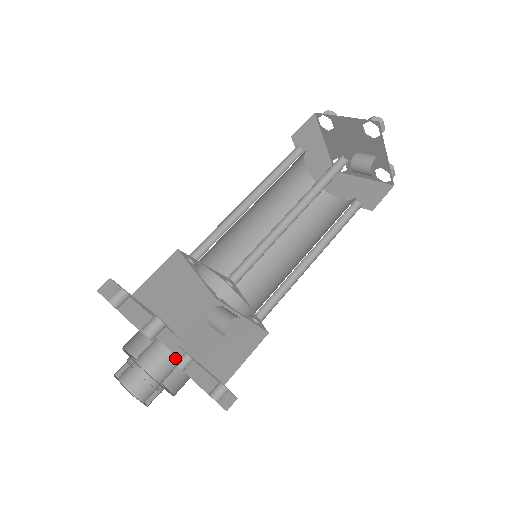
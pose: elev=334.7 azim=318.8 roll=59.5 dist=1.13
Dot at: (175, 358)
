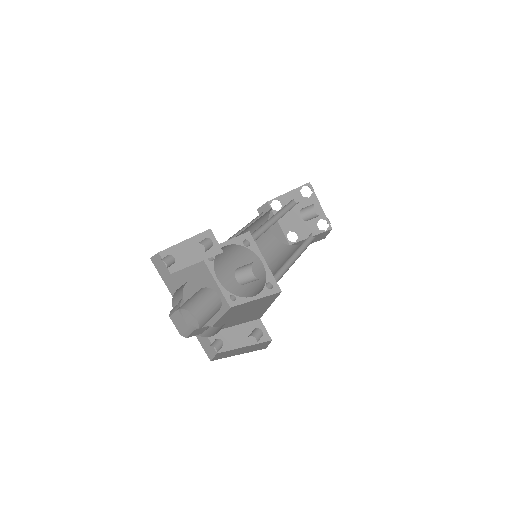
Dot at: (217, 296)
